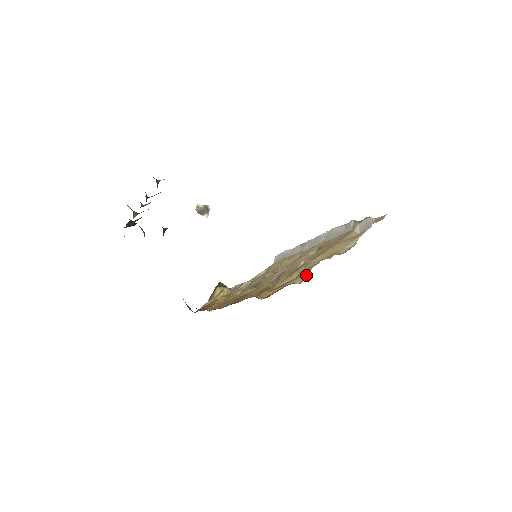
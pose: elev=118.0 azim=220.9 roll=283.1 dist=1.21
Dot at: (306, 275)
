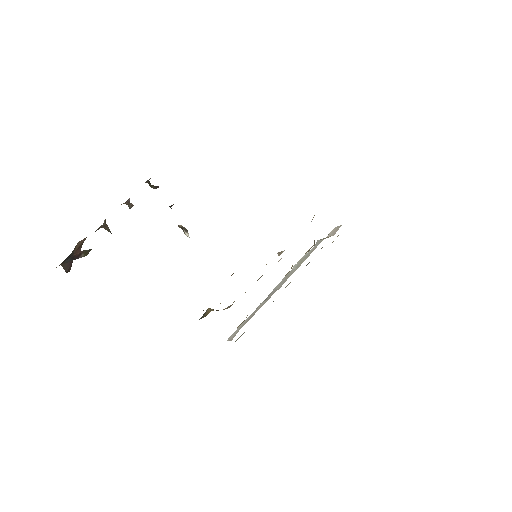
Dot at: occluded
